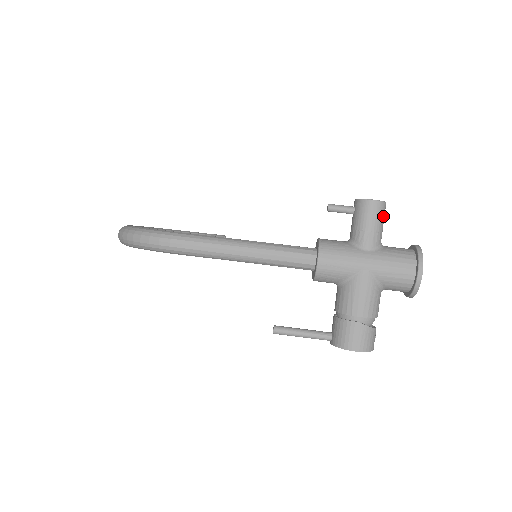
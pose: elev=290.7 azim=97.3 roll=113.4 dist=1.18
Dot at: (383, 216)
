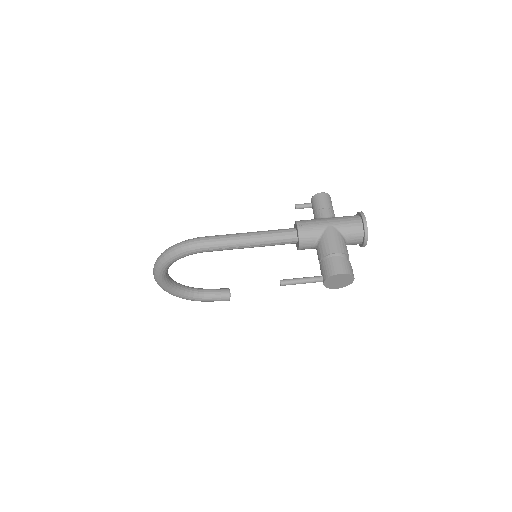
Dot at: (331, 202)
